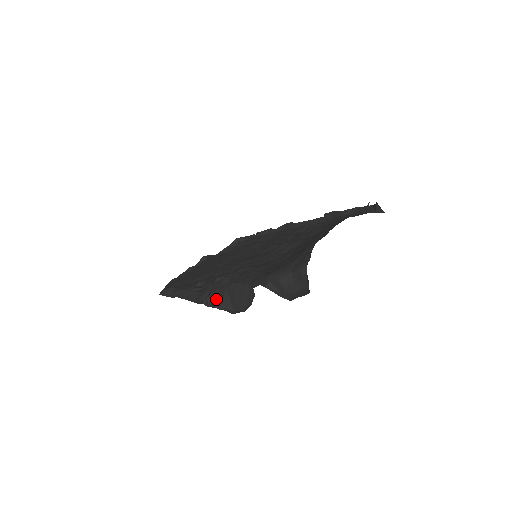
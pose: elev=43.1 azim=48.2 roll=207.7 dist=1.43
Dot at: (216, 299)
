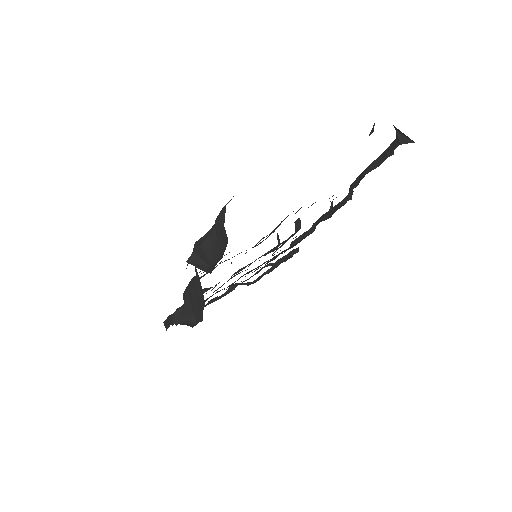
Dot at: occluded
